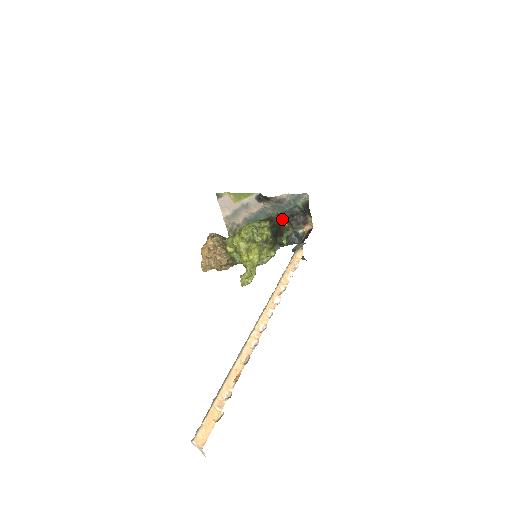
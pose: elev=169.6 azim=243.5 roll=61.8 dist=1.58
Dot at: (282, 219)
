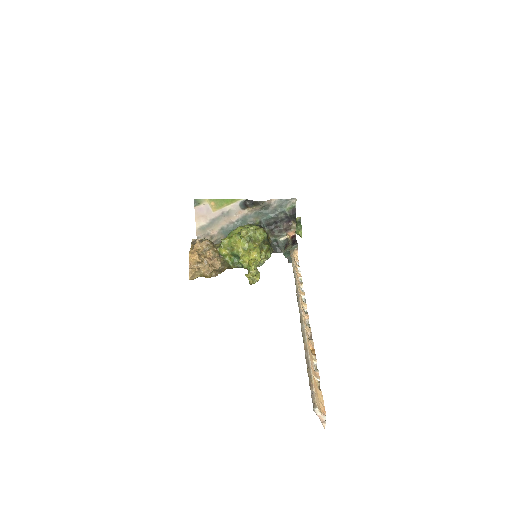
Dot at: (264, 227)
